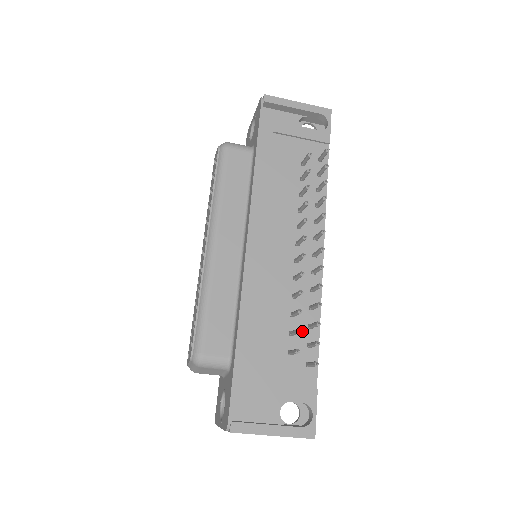
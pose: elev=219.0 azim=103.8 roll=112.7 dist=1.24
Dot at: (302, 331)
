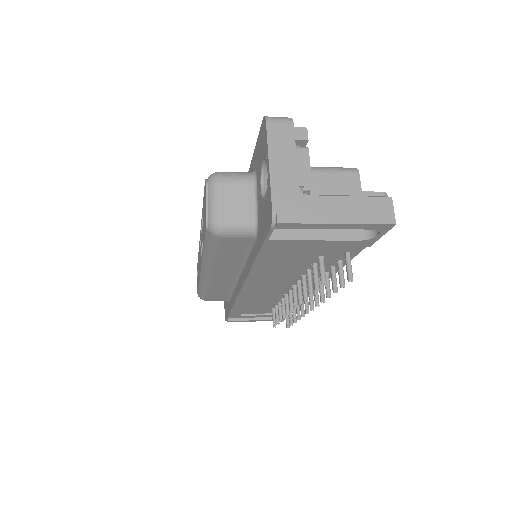
Dot at: occluded
